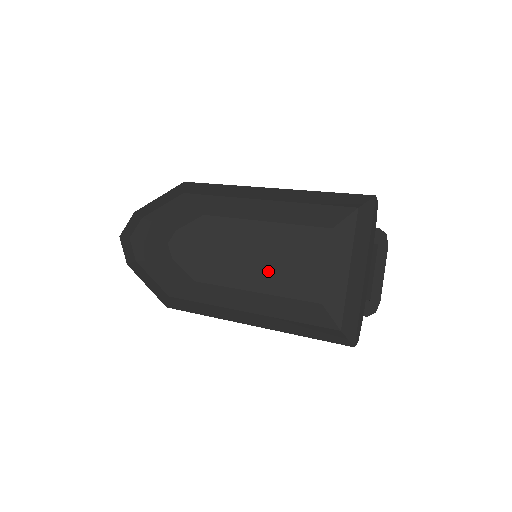
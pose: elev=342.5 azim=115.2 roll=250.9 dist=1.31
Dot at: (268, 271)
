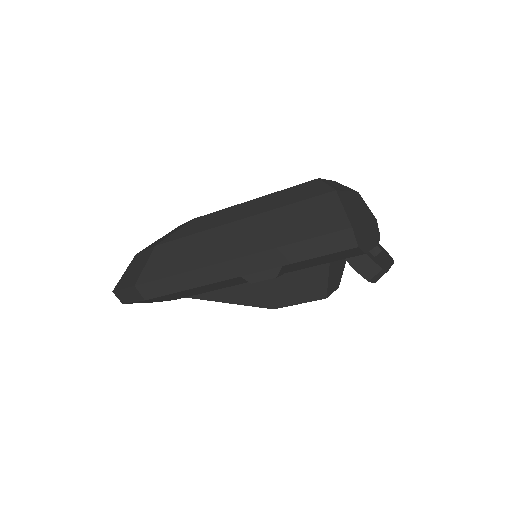
Dot at: occluded
